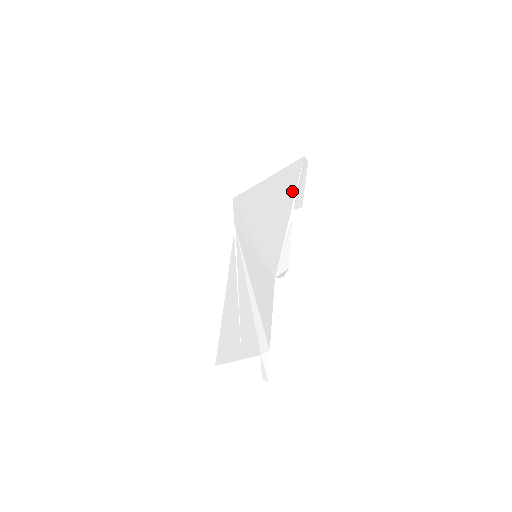
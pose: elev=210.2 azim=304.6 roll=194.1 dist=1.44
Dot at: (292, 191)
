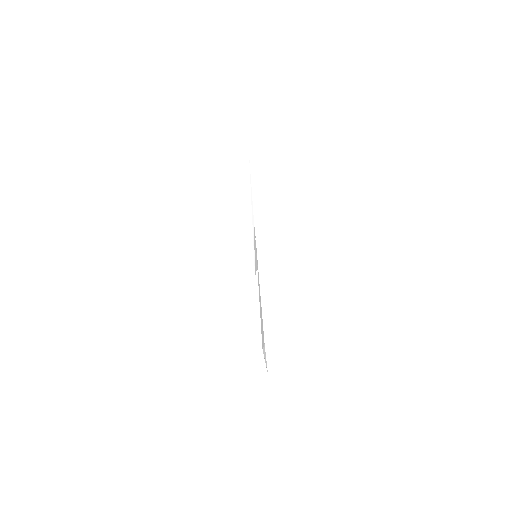
Dot at: occluded
